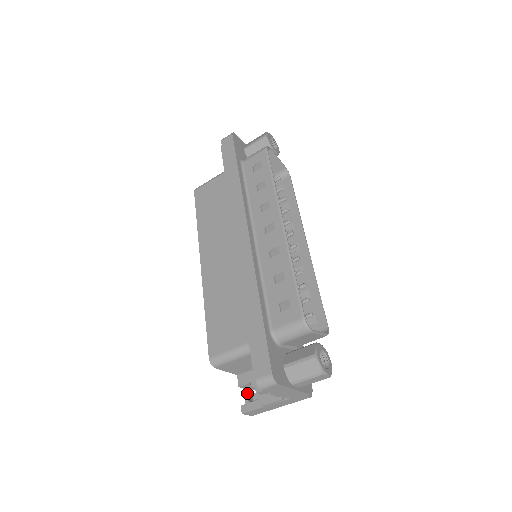
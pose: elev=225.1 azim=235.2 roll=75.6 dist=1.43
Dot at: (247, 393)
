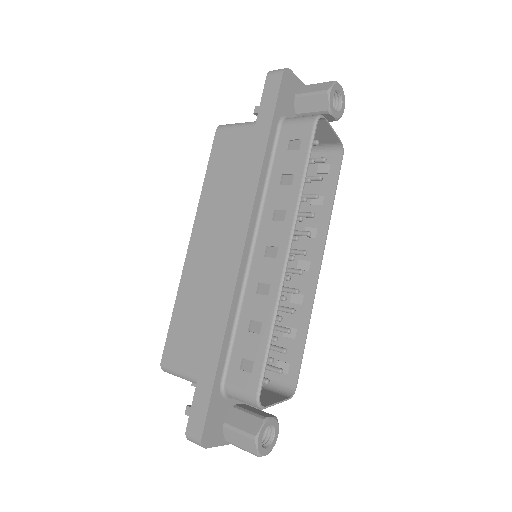
Dot at: occluded
